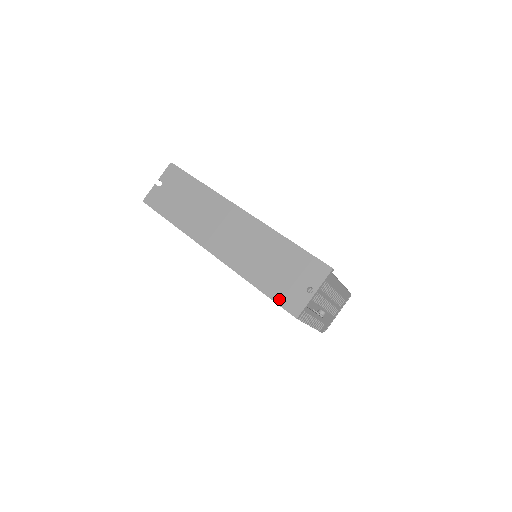
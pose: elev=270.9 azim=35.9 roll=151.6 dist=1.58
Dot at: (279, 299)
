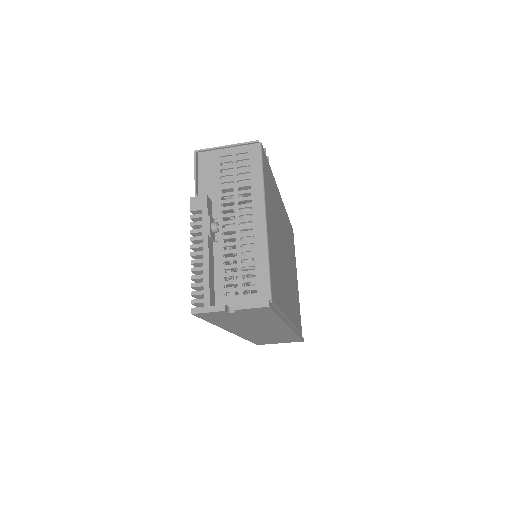
Dot at: occluded
